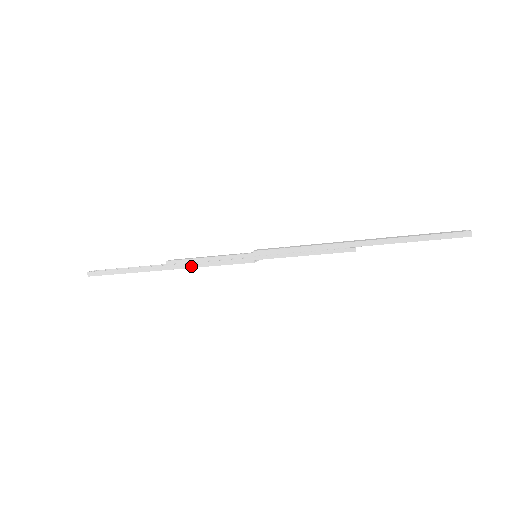
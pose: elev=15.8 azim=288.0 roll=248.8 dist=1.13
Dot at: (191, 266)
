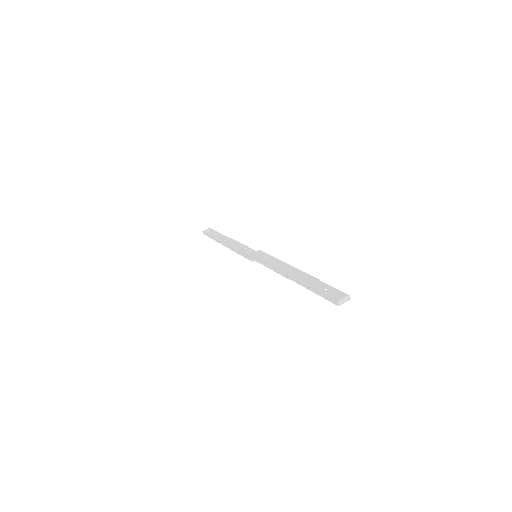
Dot at: (232, 249)
